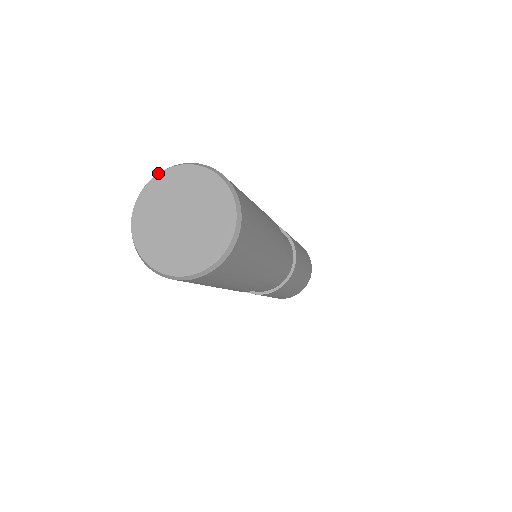
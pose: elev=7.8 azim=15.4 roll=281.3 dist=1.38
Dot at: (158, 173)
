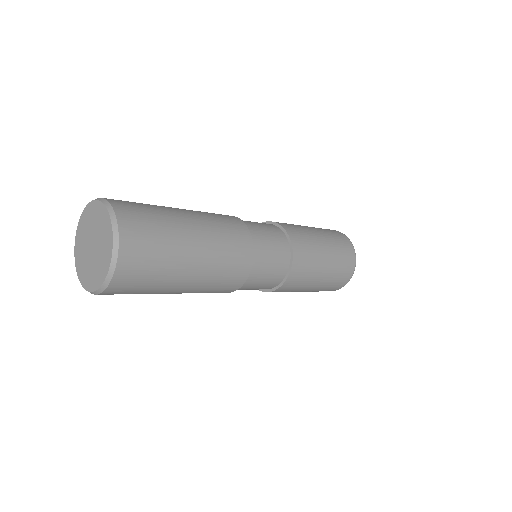
Dot at: (83, 210)
